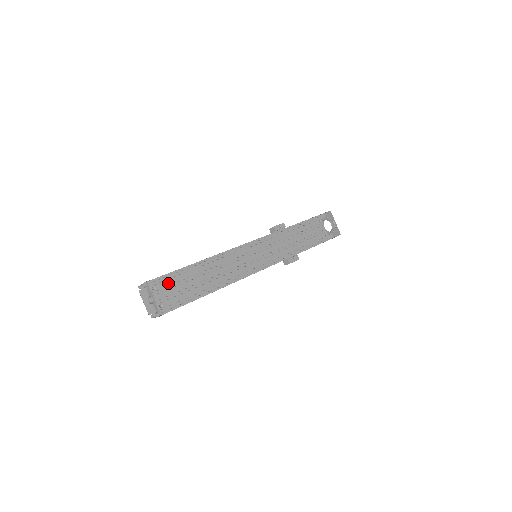
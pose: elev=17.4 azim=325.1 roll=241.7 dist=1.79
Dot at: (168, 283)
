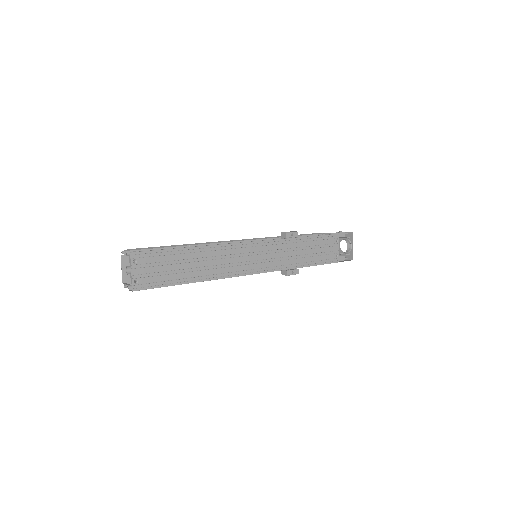
Dot at: (152, 260)
